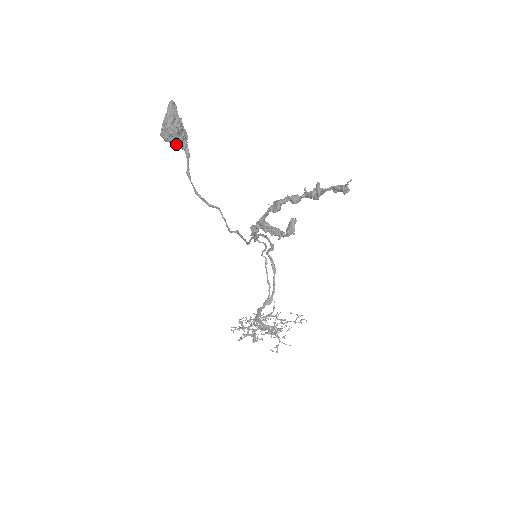
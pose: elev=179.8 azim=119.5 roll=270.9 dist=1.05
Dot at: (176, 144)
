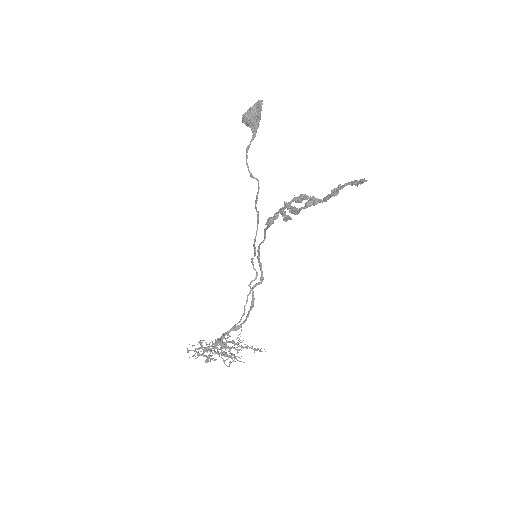
Dot at: (251, 124)
